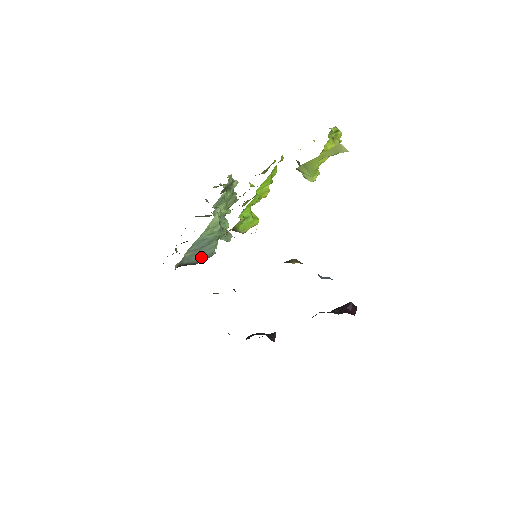
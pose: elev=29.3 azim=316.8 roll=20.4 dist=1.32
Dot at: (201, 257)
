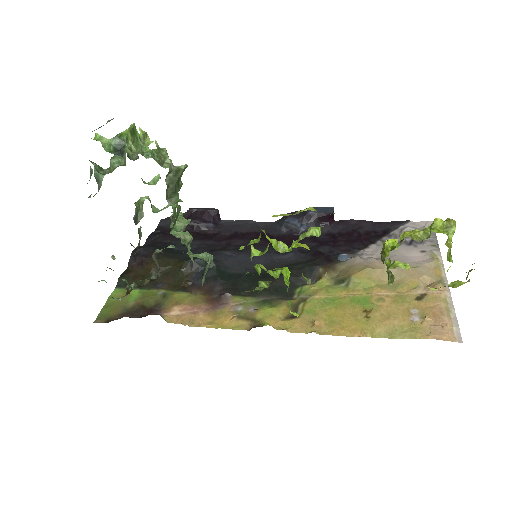
Dot at: occluded
